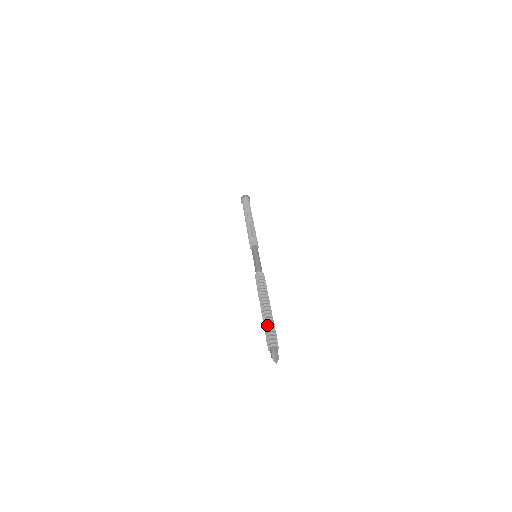
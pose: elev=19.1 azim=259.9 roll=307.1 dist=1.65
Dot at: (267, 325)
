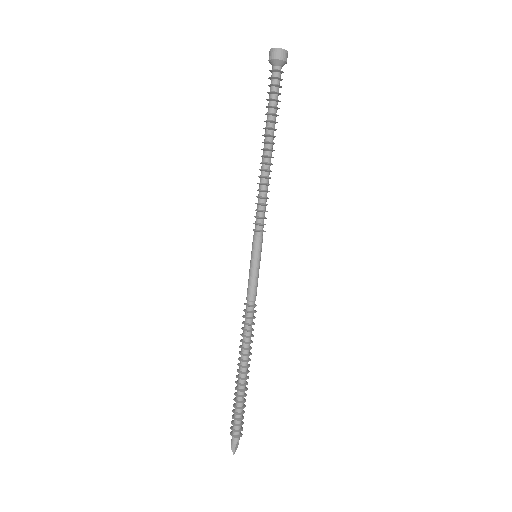
Dot at: (239, 409)
